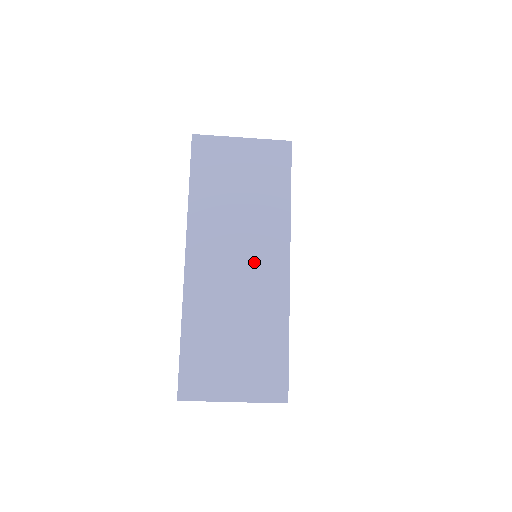
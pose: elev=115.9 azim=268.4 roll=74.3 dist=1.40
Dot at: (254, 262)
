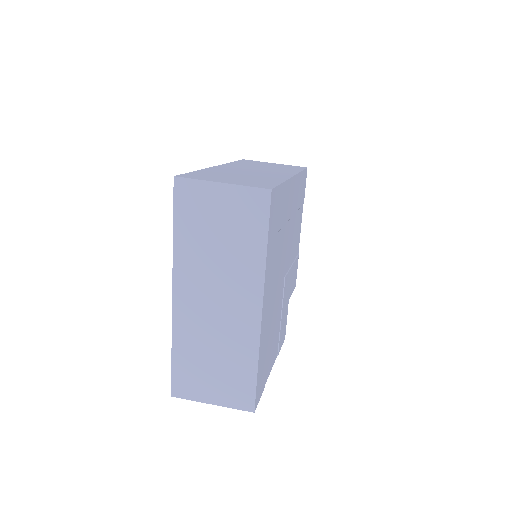
Dot at: (231, 303)
